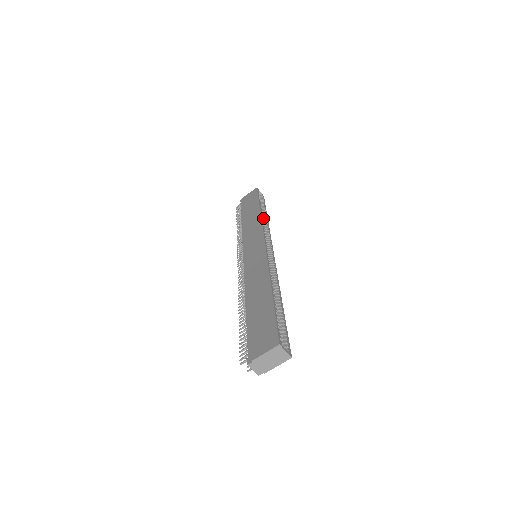
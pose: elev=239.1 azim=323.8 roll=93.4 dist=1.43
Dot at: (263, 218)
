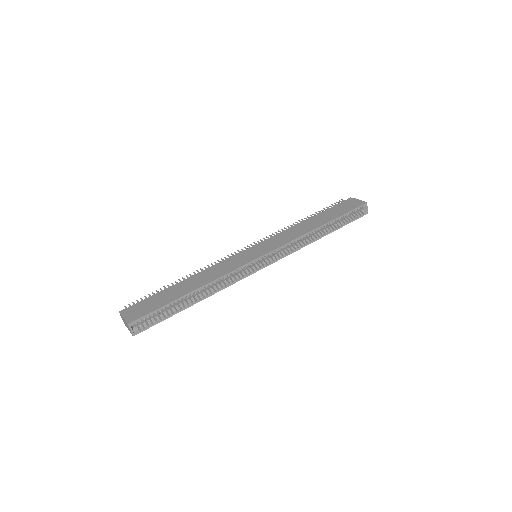
Dot at: (318, 233)
